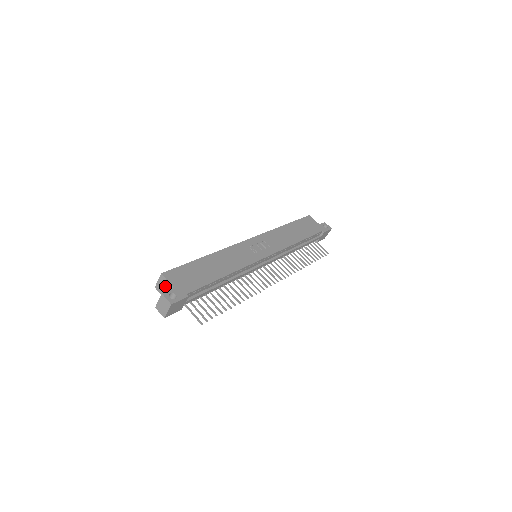
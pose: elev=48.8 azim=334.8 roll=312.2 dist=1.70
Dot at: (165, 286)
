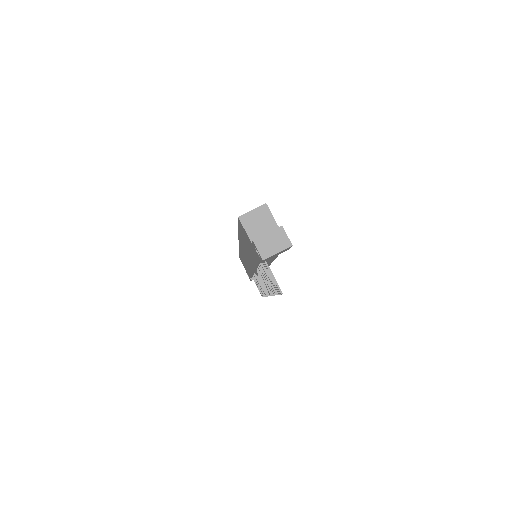
Dot at: (263, 221)
